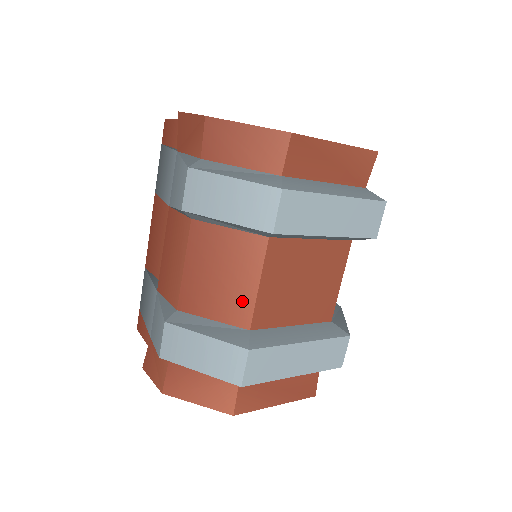
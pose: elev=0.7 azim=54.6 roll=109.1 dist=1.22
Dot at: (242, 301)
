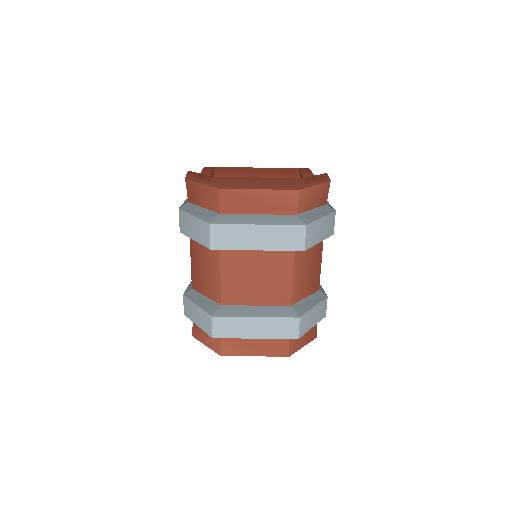
Dot at: (215, 287)
